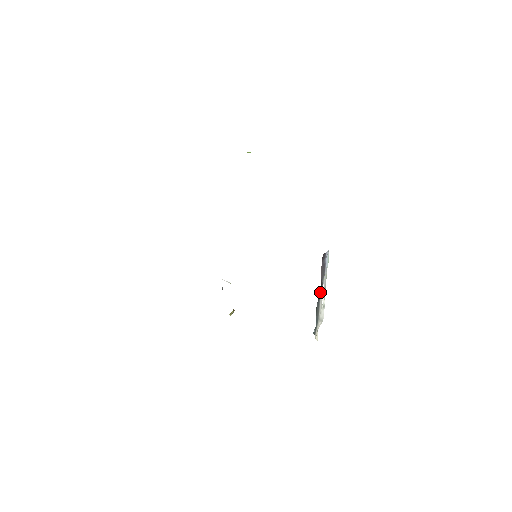
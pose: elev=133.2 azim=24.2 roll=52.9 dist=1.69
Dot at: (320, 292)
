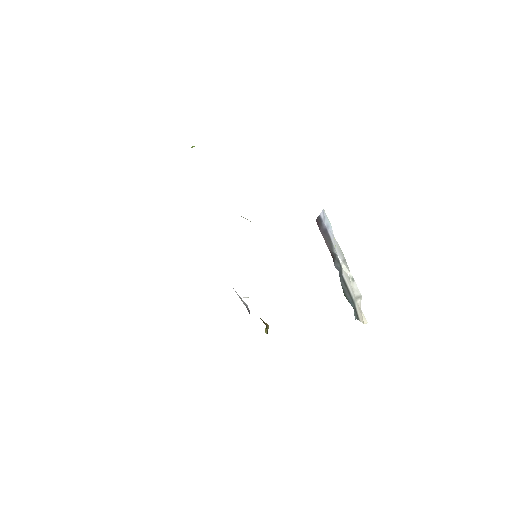
Dot at: (337, 266)
